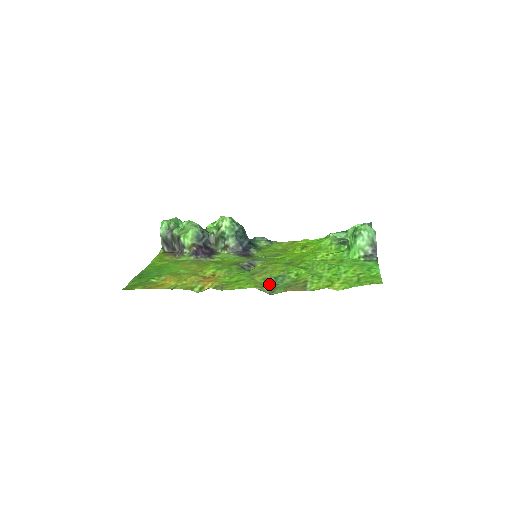
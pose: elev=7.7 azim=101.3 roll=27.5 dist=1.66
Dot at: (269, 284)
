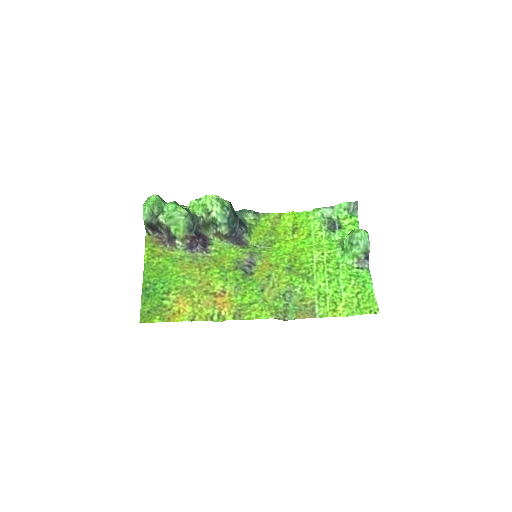
Dot at: (280, 306)
